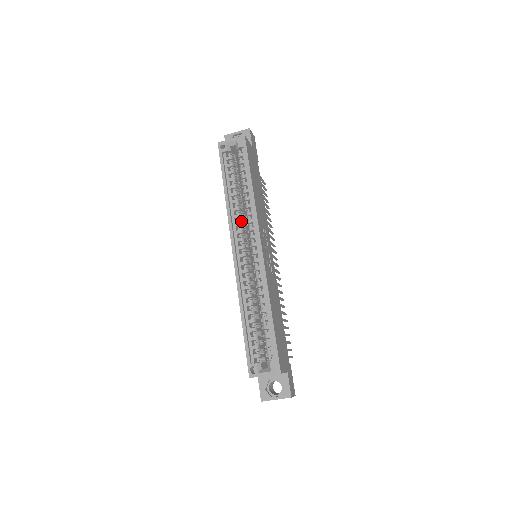
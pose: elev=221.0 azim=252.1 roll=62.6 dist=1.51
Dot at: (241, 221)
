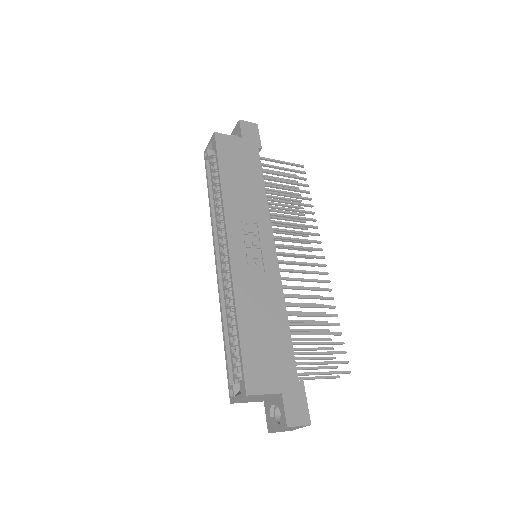
Dot at: (223, 224)
